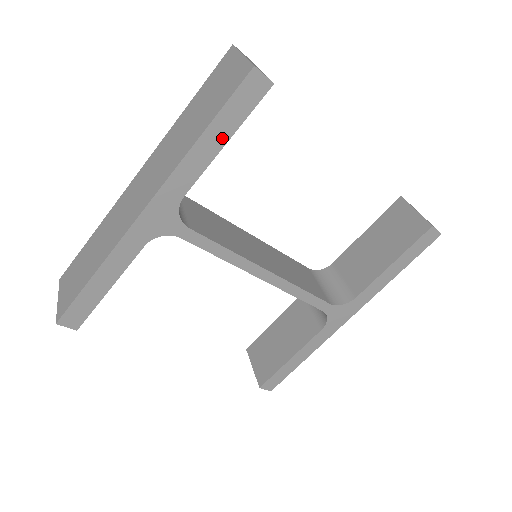
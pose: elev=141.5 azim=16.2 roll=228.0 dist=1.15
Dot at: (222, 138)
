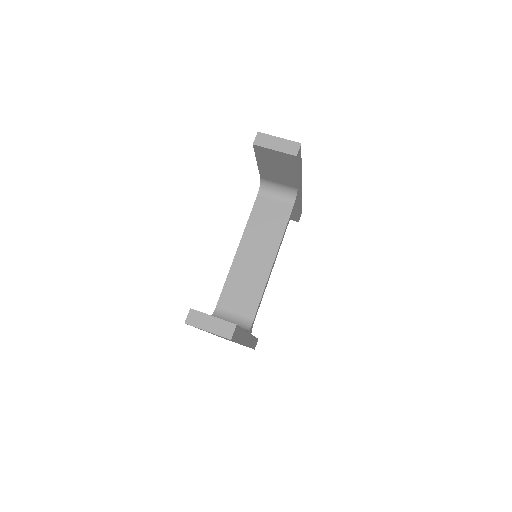
Dot at: (241, 332)
